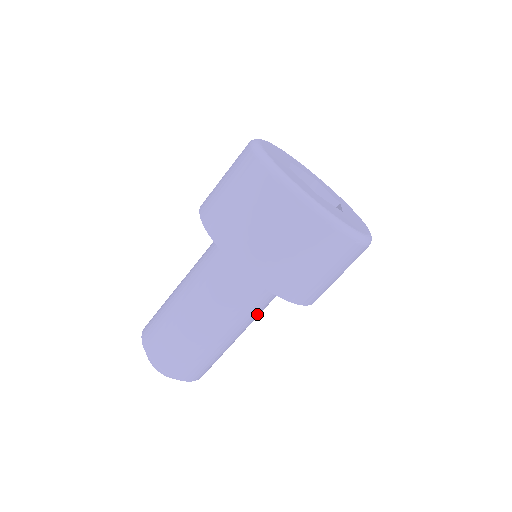
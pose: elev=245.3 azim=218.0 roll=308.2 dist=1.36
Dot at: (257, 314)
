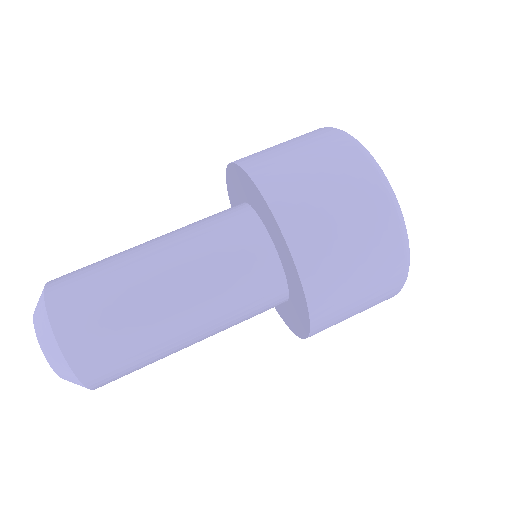
Dot at: (216, 285)
